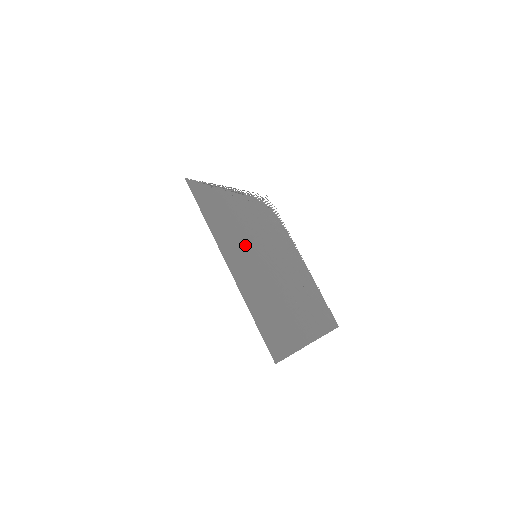
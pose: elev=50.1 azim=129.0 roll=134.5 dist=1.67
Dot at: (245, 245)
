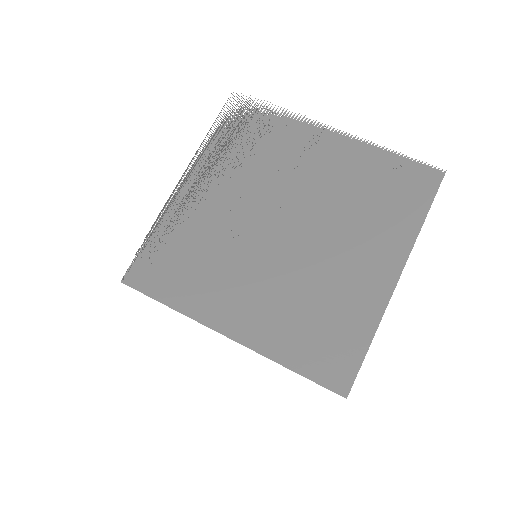
Dot at: (234, 262)
